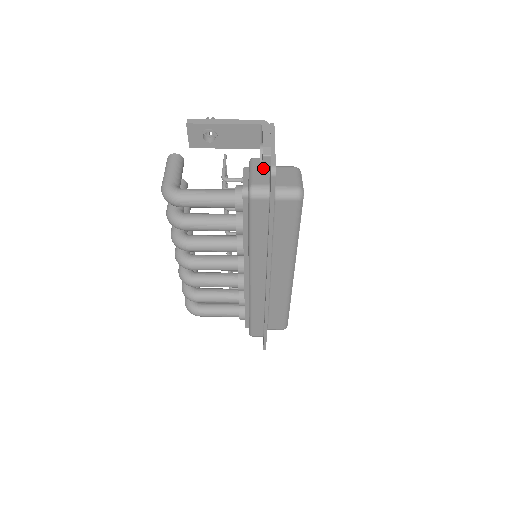
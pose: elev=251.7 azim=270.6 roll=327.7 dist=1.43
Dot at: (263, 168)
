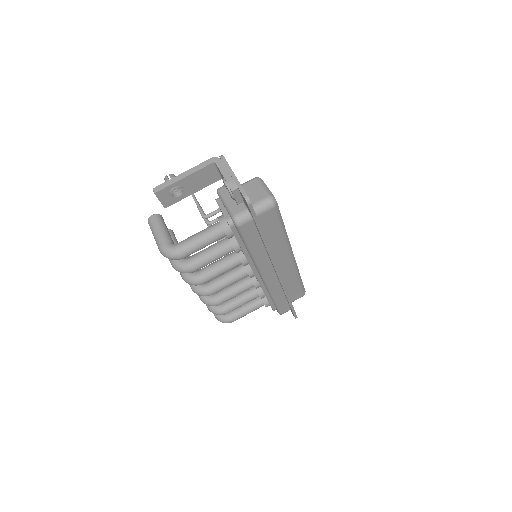
Dot at: (236, 199)
